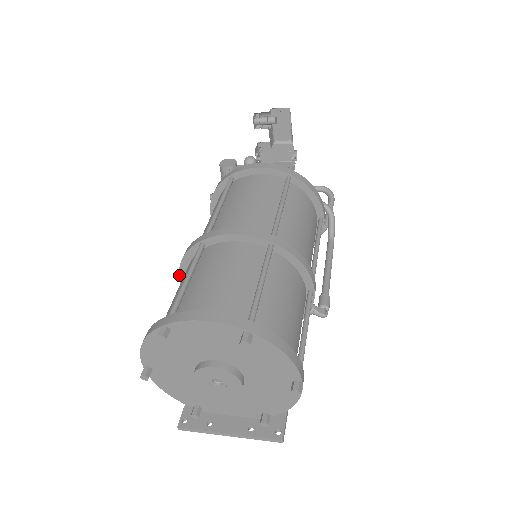
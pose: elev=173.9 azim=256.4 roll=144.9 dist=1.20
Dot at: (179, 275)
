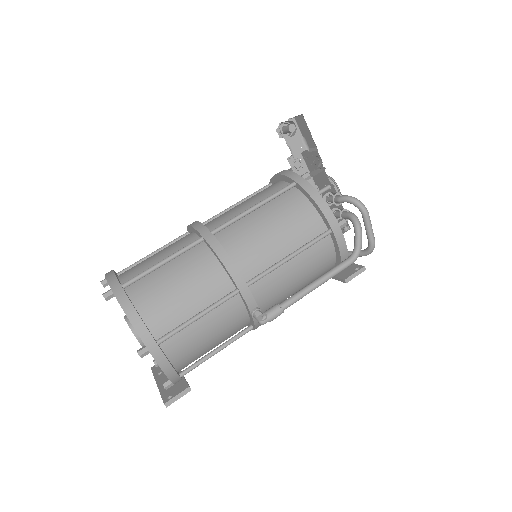
Dot at: occluded
